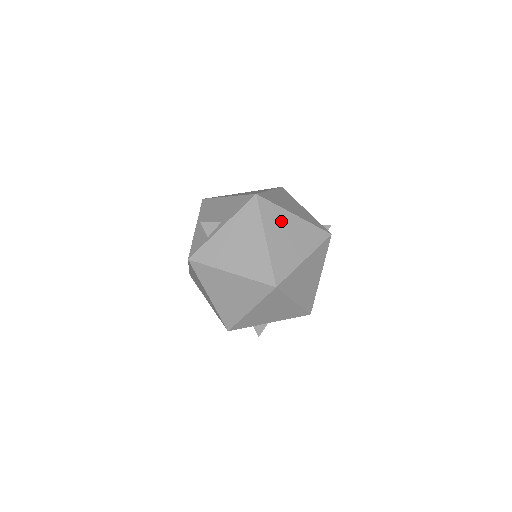
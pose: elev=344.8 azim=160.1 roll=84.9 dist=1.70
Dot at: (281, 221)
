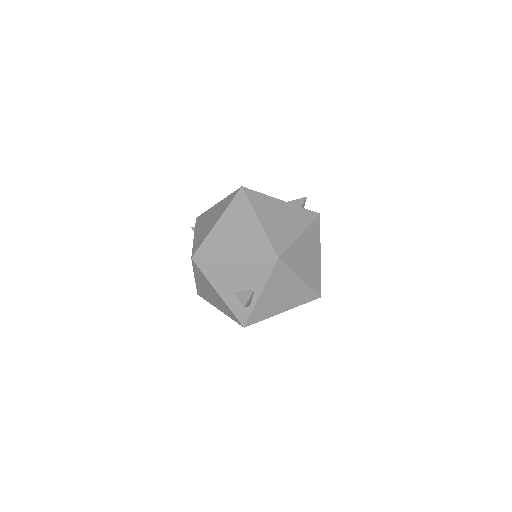
Dot at: (299, 253)
